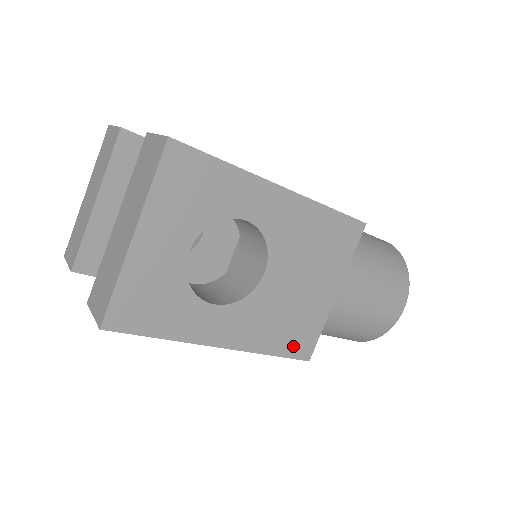
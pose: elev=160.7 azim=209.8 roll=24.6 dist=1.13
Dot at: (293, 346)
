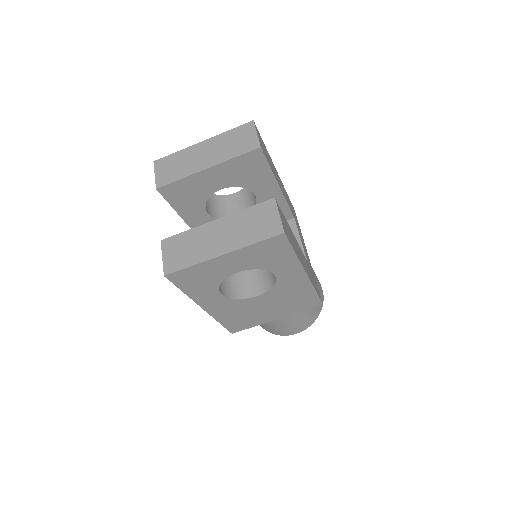
Dot at: (233, 325)
